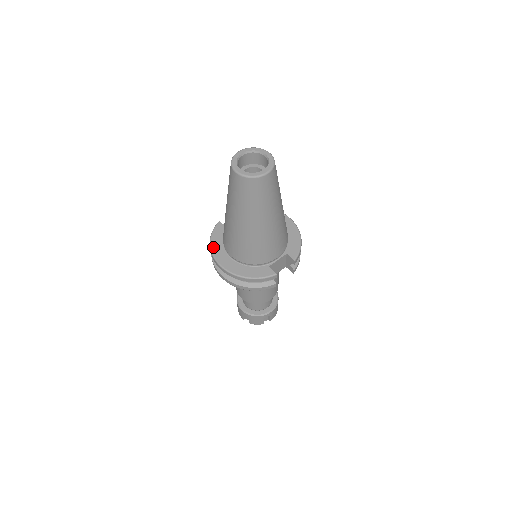
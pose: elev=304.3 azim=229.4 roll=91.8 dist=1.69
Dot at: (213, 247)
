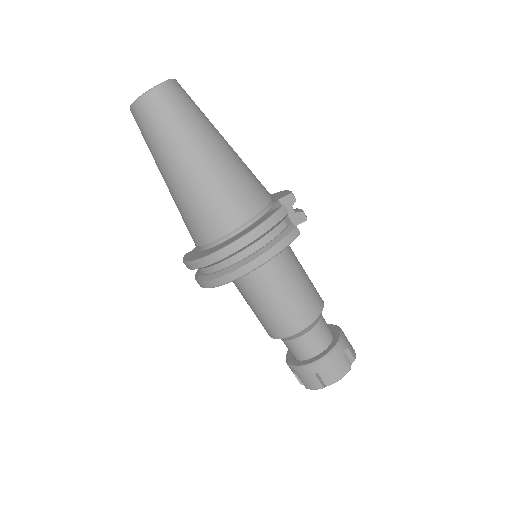
Dot at: (193, 259)
